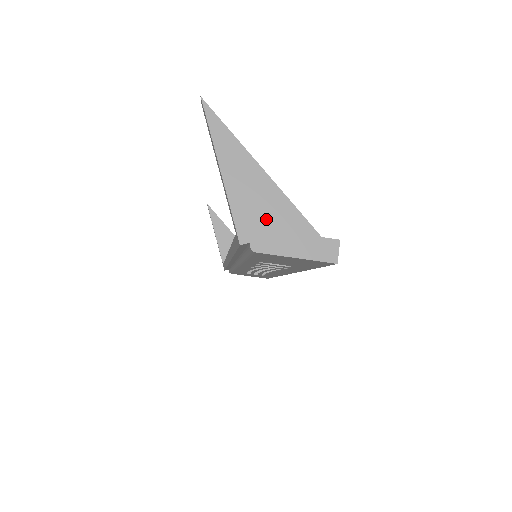
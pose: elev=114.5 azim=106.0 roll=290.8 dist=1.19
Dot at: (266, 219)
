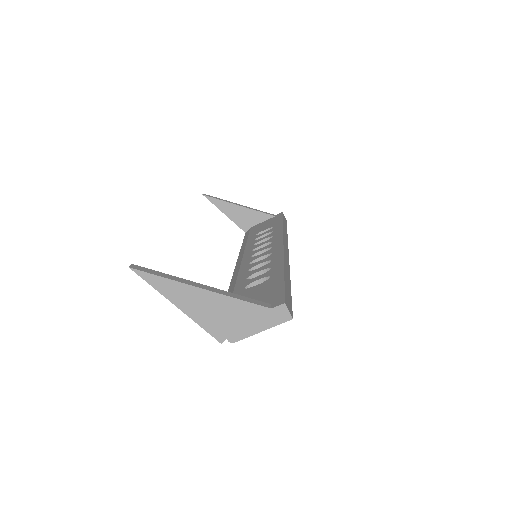
Dot at: (227, 319)
